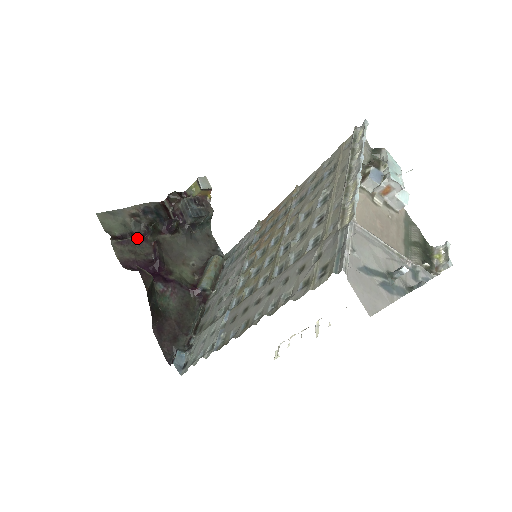
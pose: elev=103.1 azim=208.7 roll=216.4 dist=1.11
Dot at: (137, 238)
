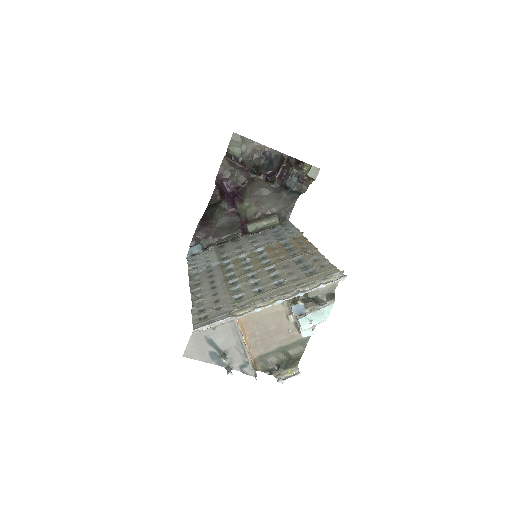
Dot at: (242, 167)
